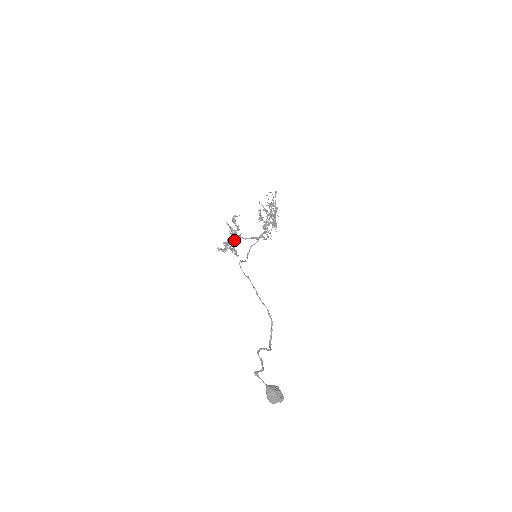
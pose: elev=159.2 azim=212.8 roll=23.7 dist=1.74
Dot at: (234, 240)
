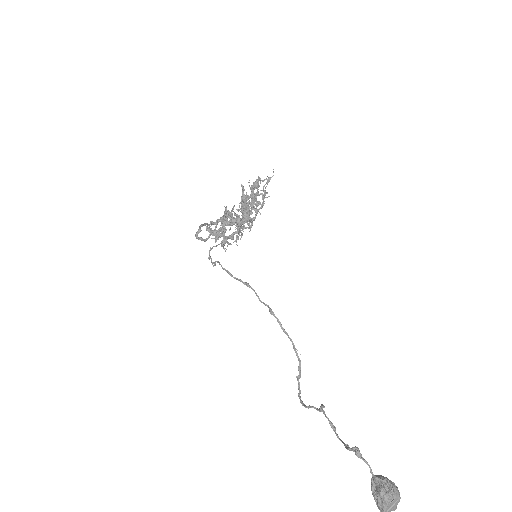
Dot at: (239, 219)
